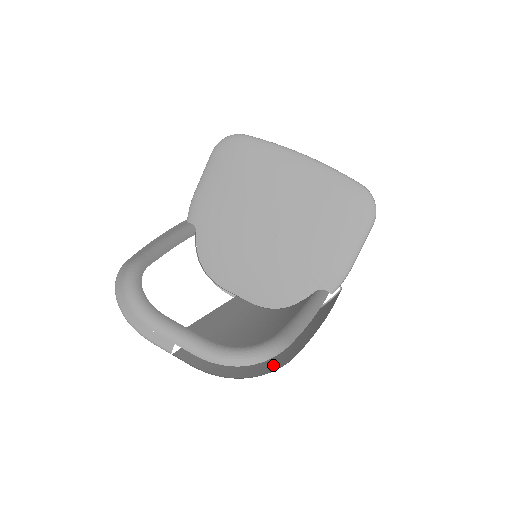
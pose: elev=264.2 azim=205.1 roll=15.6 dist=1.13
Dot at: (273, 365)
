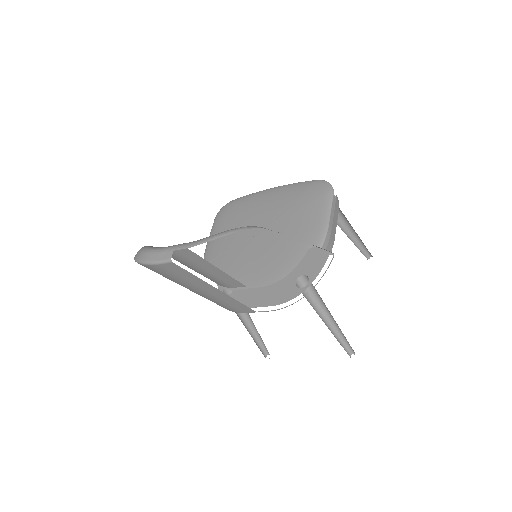
Dot at: occluded
